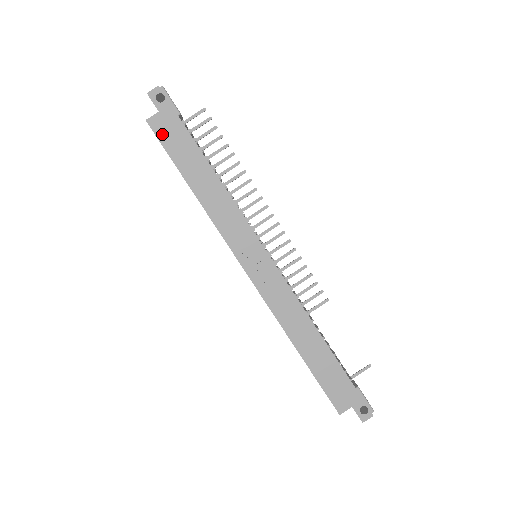
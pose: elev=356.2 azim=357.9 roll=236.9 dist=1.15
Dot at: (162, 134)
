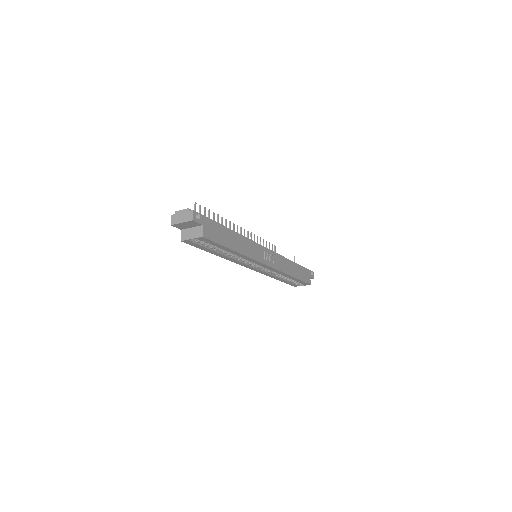
Dot at: (212, 236)
